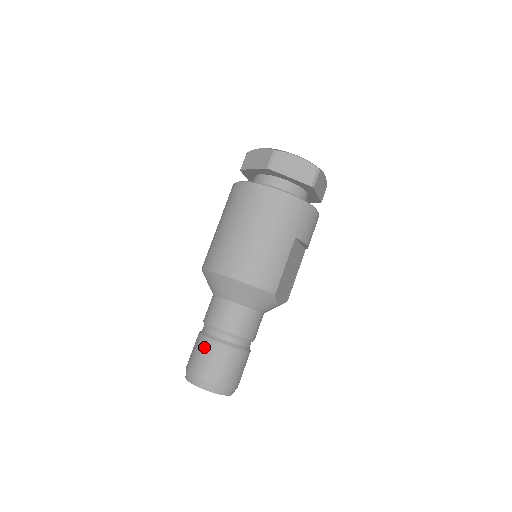
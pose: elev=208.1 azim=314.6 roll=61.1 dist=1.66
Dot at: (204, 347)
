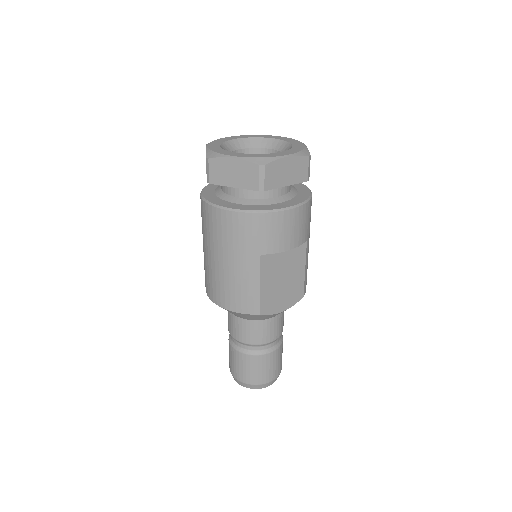
Dot at: (229, 350)
